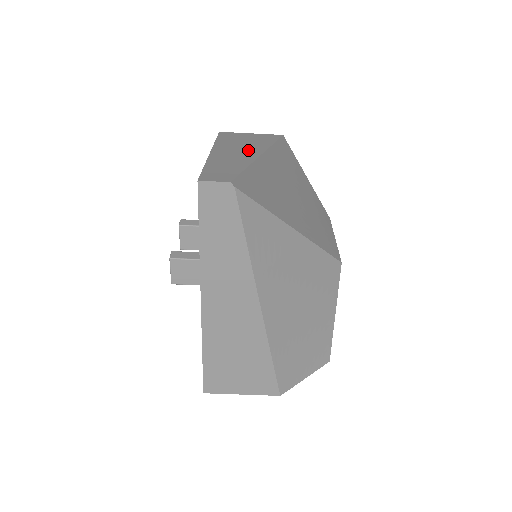
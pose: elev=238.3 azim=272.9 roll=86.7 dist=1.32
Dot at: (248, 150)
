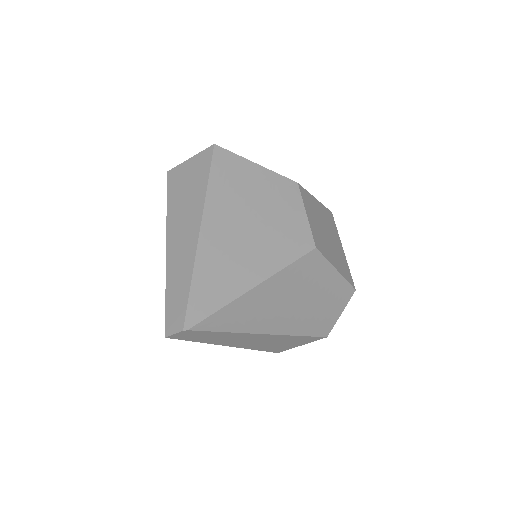
Dot at: (189, 227)
